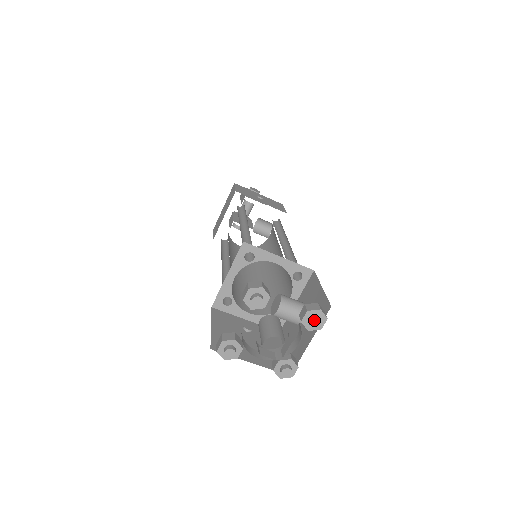
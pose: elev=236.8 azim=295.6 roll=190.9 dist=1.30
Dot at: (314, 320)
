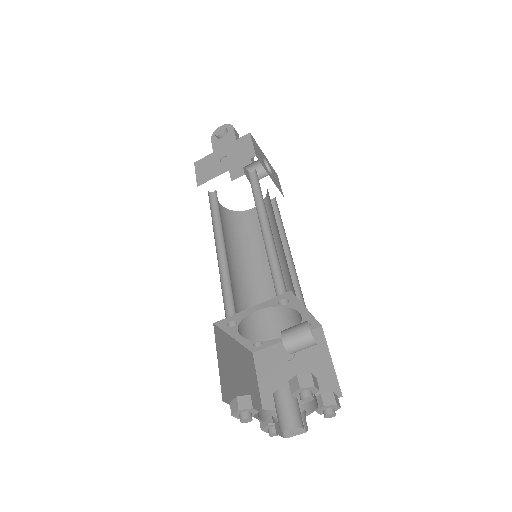
Dot at: (302, 400)
